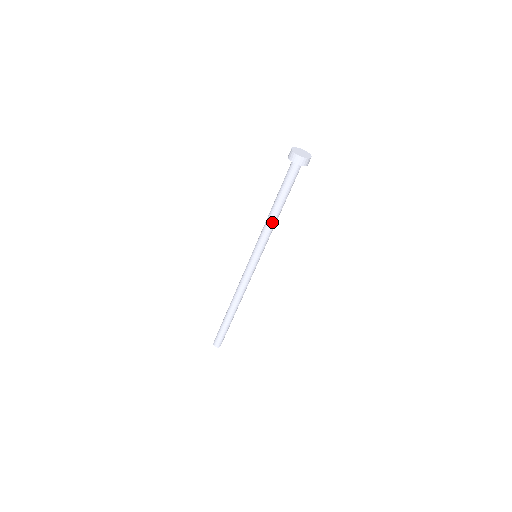
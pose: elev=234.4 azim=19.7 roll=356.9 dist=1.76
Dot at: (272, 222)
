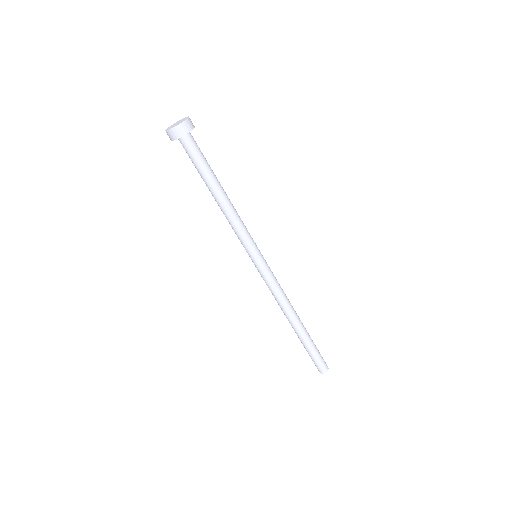
Dot at: (231, 209)
